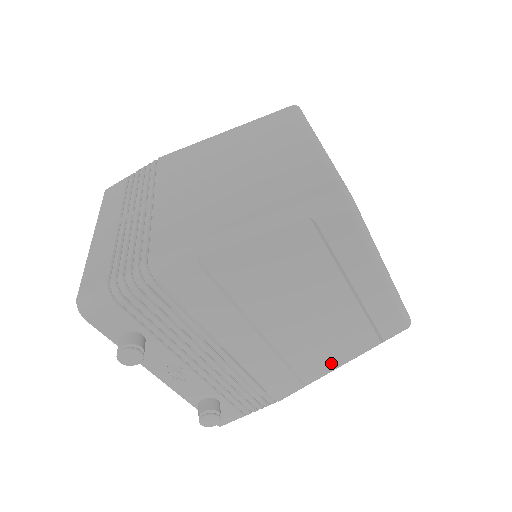
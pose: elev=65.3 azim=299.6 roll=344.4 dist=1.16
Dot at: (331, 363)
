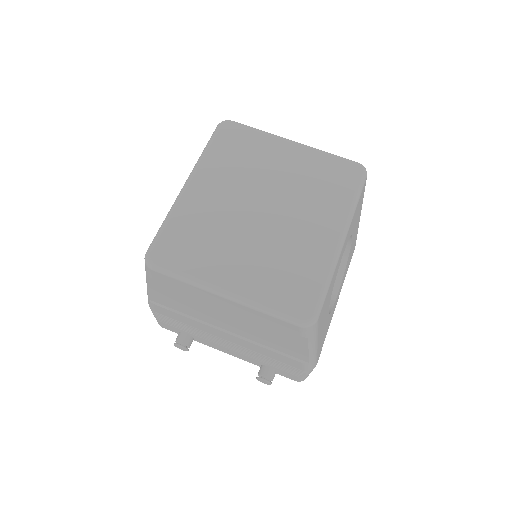
Dot at: (298, 349)
